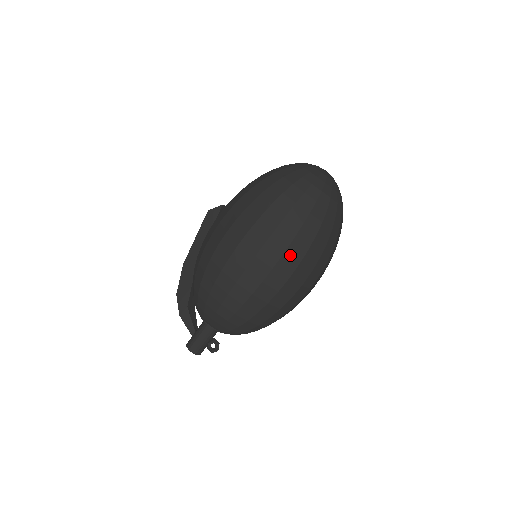
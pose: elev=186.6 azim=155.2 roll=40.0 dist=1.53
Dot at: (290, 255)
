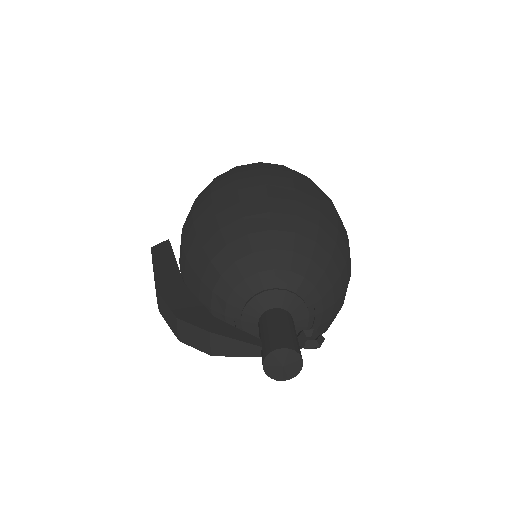
Dot at: occluded
